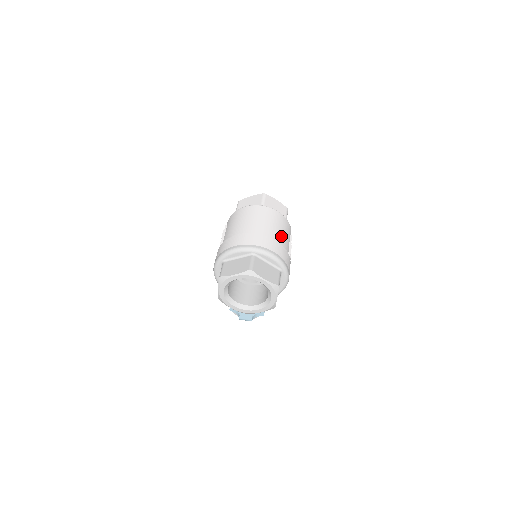
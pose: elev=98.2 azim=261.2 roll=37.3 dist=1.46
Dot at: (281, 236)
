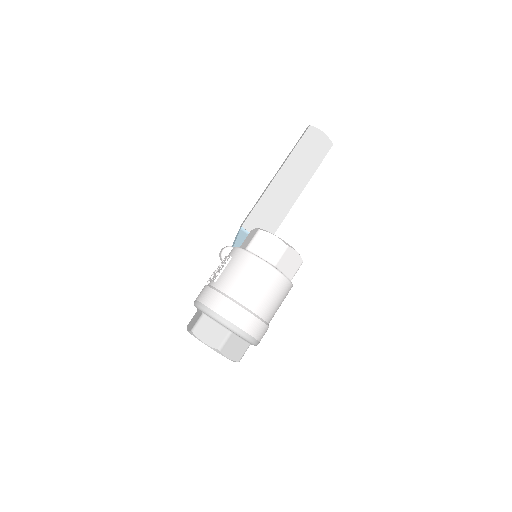
Dot at: (272, 310)
